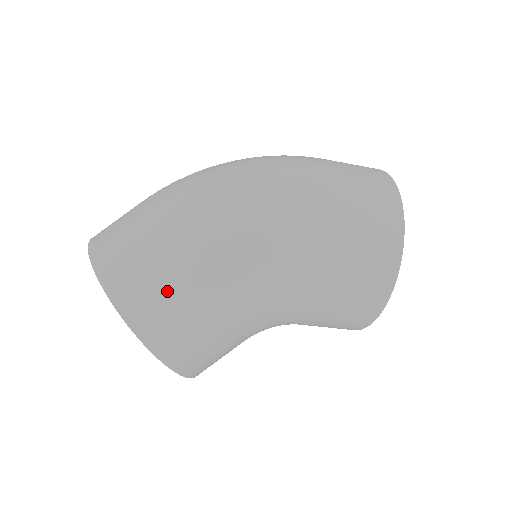
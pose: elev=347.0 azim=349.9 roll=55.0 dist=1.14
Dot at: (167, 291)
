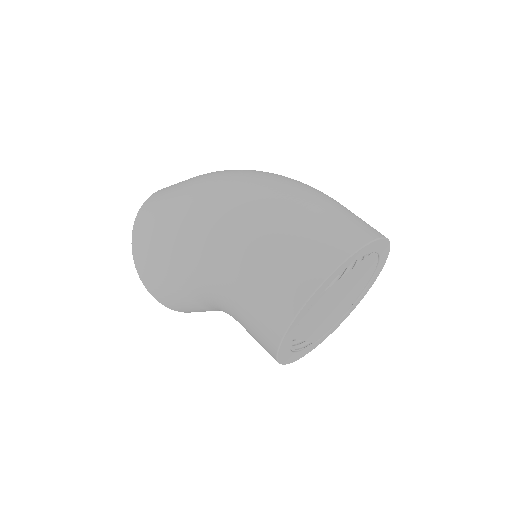
Dot at: (152, 237)
